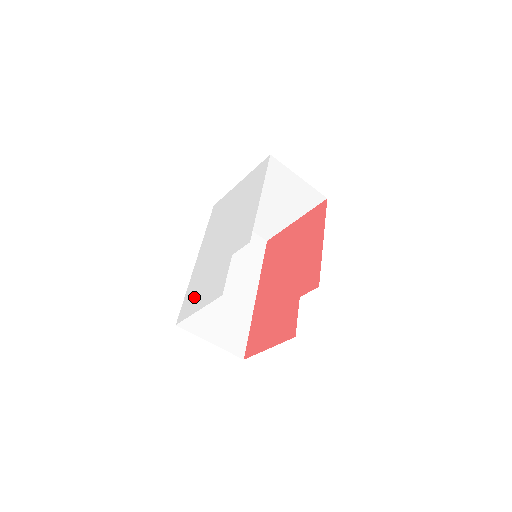
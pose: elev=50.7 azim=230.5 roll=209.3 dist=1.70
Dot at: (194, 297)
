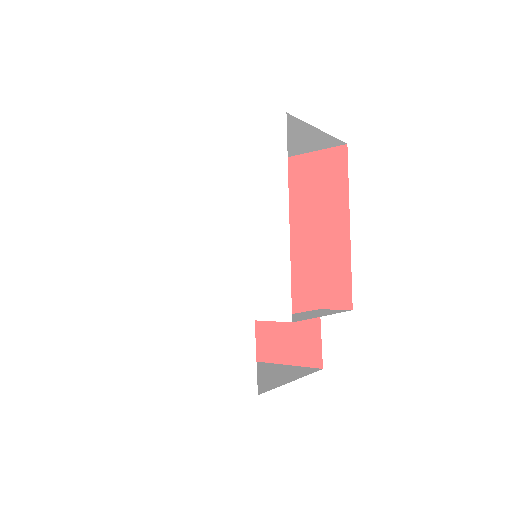
Dot at: (190, 352)
